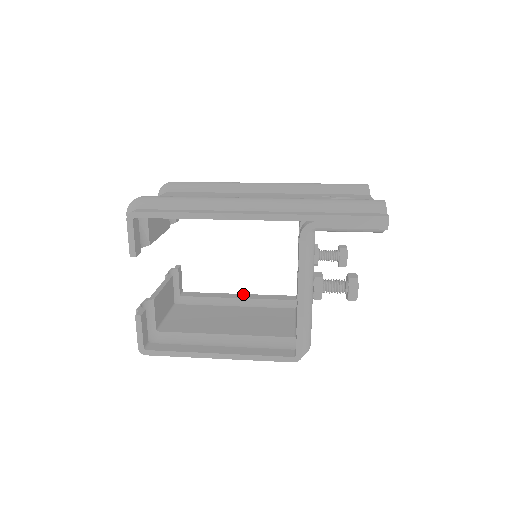
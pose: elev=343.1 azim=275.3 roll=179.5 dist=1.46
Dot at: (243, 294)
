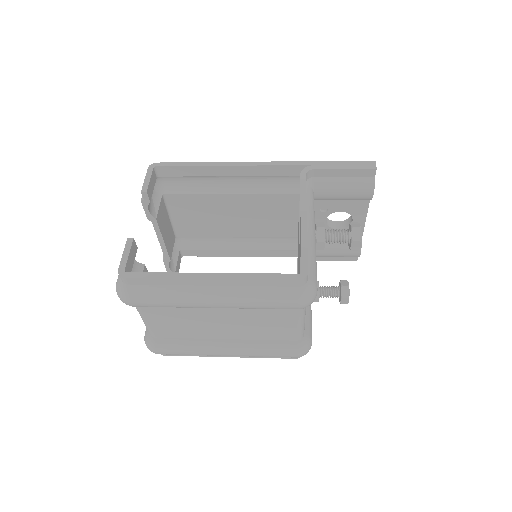
Dot at: occluded
